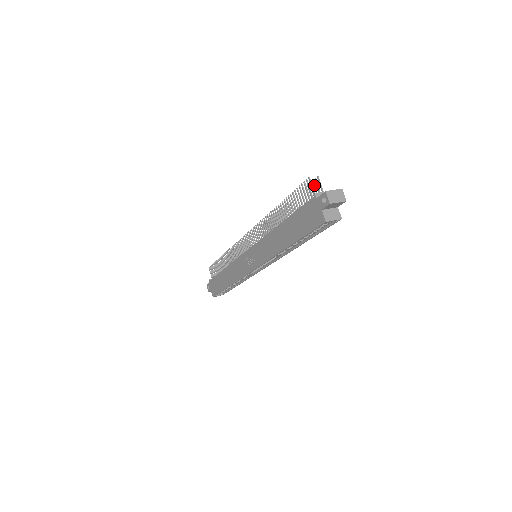
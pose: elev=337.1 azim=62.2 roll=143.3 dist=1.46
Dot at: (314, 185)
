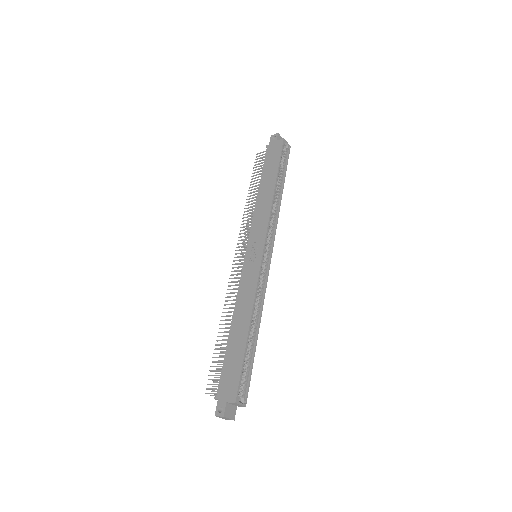
Dot at: (262, 163)
